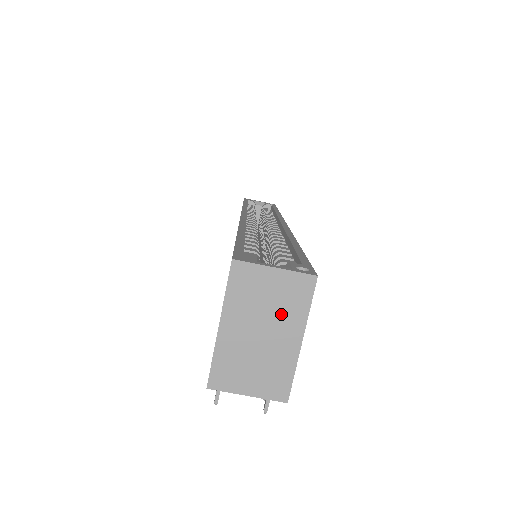
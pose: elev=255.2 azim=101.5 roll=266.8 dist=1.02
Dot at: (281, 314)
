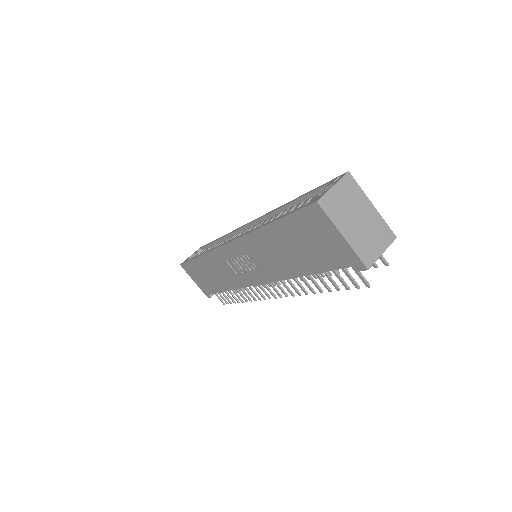
Dot at: (355, 203)
